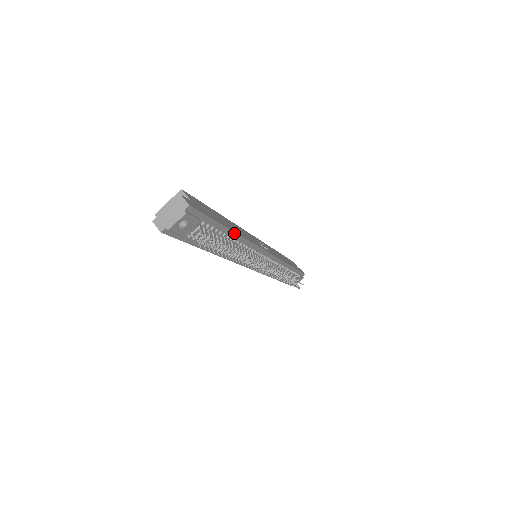
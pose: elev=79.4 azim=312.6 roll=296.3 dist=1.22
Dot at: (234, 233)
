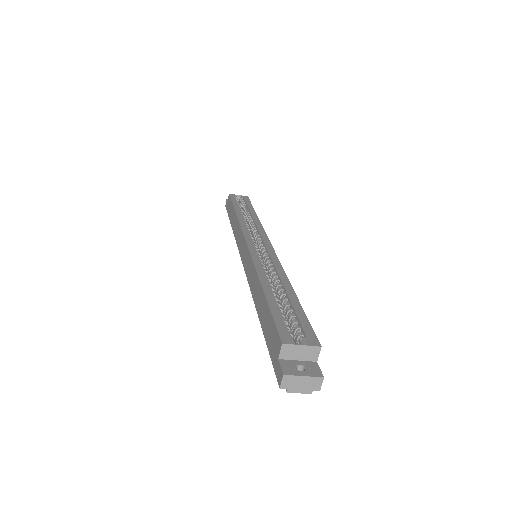
Dot at: occluded
